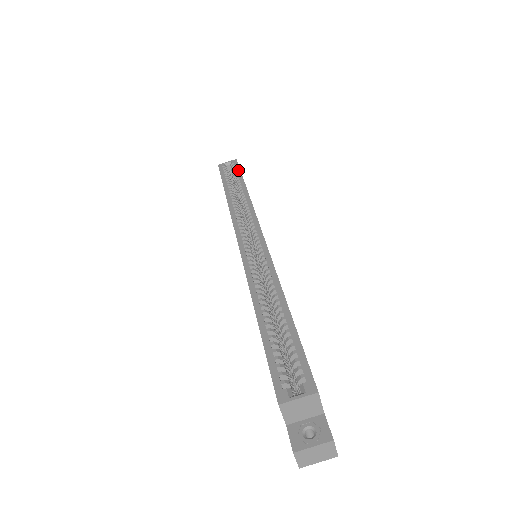
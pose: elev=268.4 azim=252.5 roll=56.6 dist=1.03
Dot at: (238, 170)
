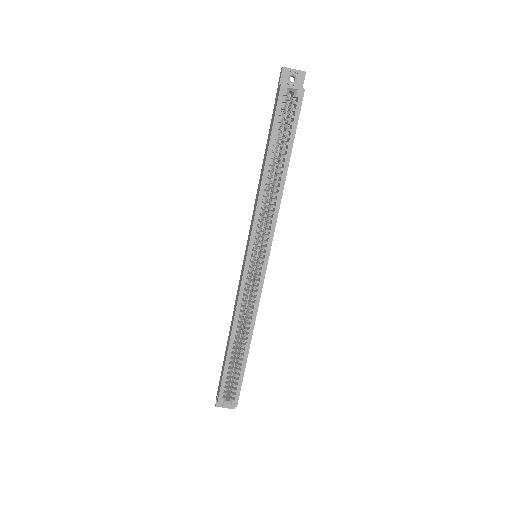
Dot at: (295, 125)
